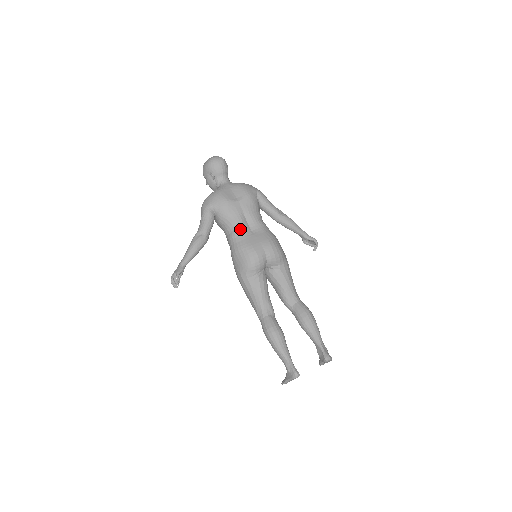
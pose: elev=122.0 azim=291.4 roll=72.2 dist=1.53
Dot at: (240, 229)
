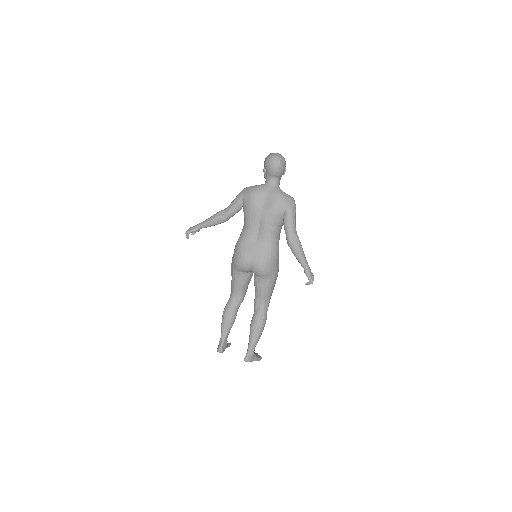
Dot at: (249, 232)
